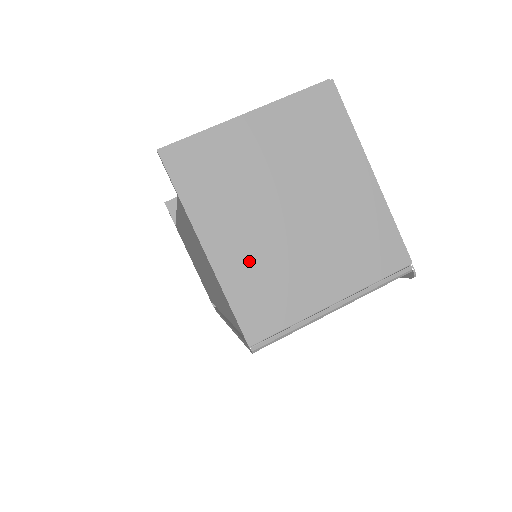
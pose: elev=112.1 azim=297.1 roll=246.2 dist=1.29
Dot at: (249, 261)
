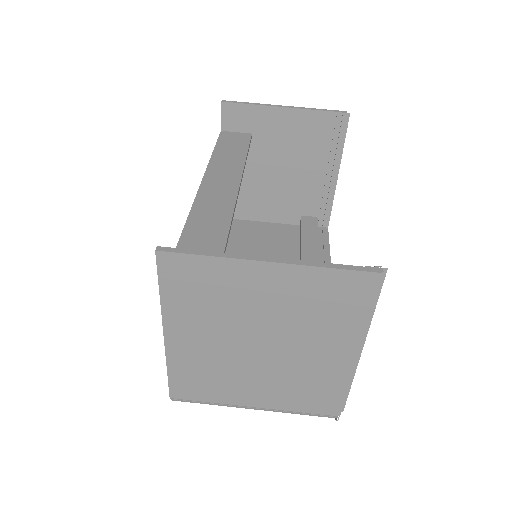
Dot at: (200, 358)
